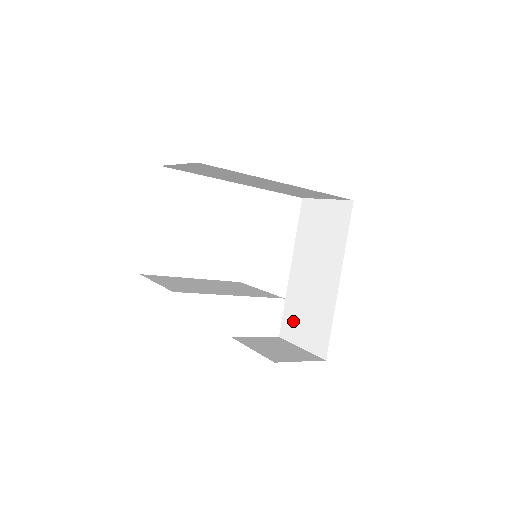
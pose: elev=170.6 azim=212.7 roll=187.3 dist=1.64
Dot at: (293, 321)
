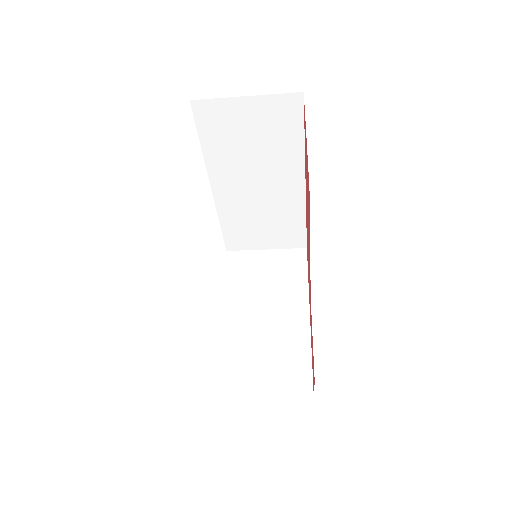
Dot at: (238, 381)
